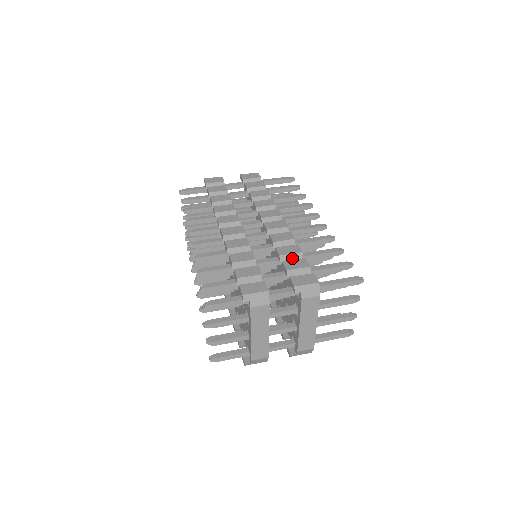
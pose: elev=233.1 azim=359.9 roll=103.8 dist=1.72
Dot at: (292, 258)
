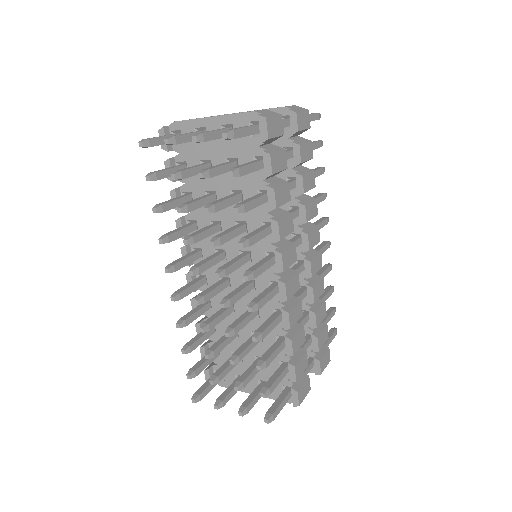
Dot at: occluded
